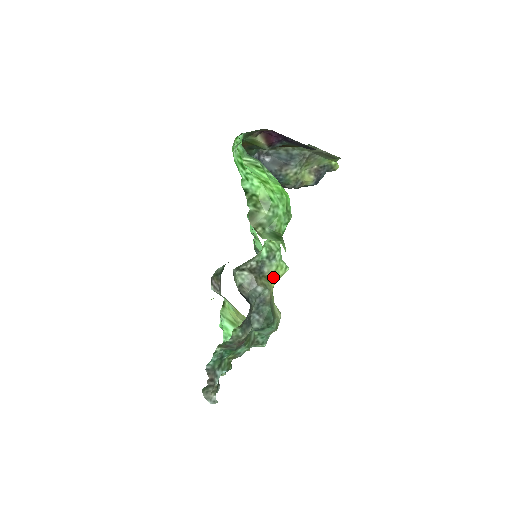
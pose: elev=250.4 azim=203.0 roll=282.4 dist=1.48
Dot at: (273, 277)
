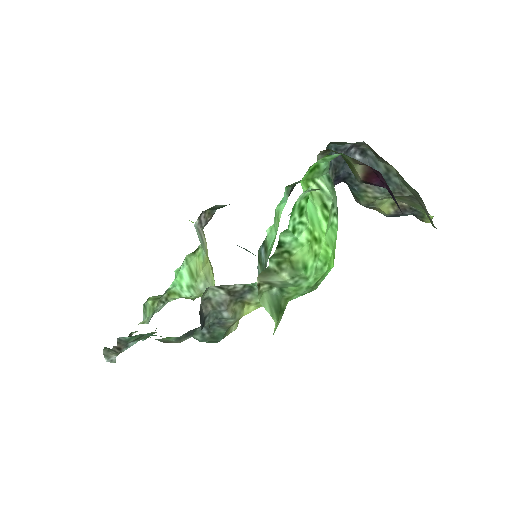
Dot at: (252, 306)
